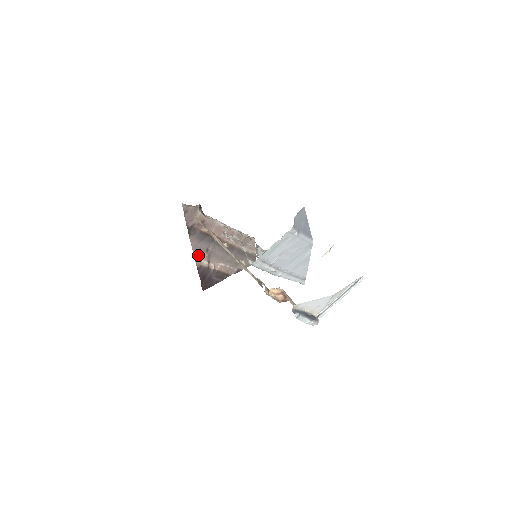
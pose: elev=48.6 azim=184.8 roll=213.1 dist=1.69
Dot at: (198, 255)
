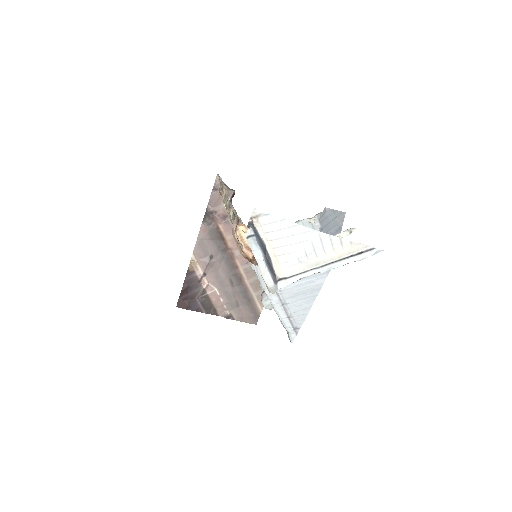
Dot at: (198, 255)
